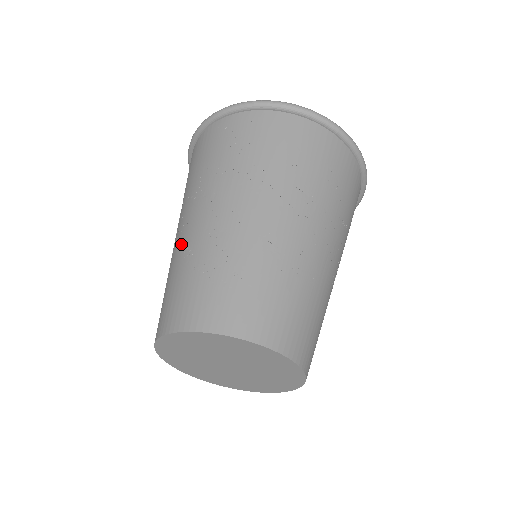
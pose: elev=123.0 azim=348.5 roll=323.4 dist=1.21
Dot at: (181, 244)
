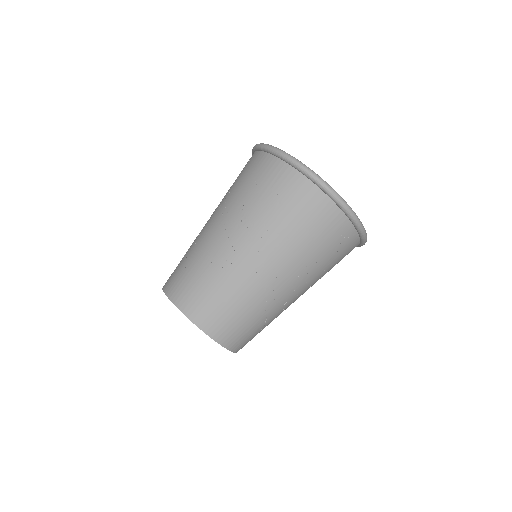
Dot at: occluded
